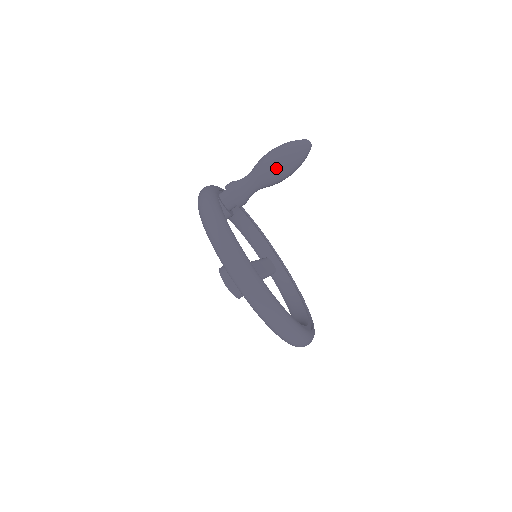
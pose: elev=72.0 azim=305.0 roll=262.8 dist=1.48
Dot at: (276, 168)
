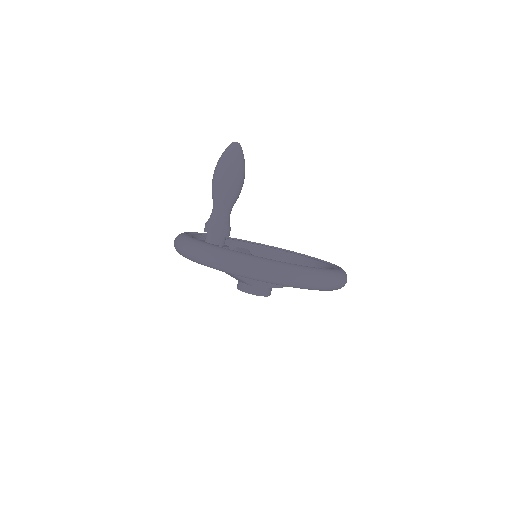
Dot at: (237, 184)
